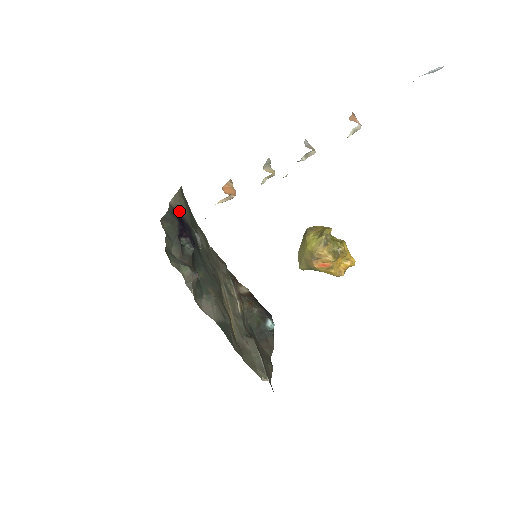
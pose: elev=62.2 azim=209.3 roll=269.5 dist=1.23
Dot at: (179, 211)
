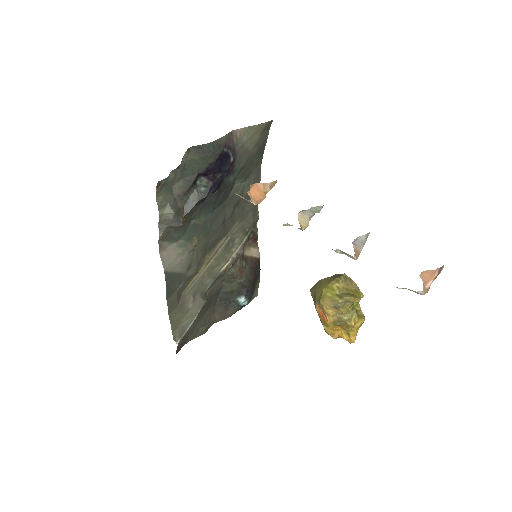
Dot at: (238, 146)
